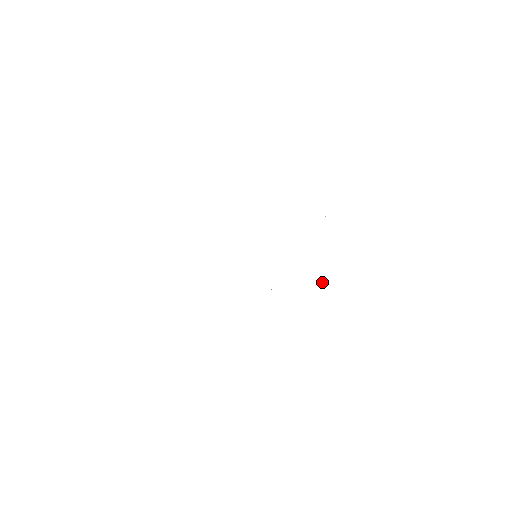
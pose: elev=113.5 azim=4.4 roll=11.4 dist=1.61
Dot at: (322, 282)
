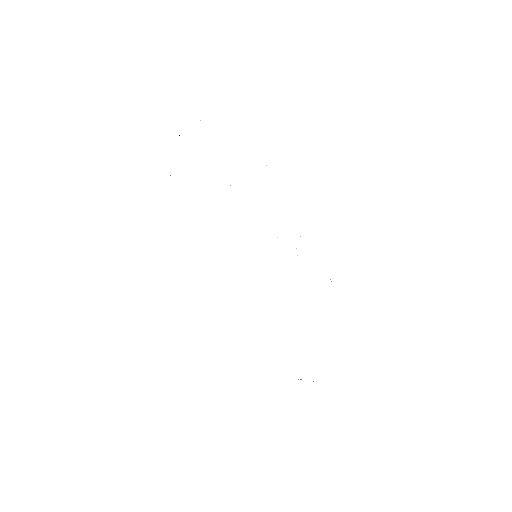
Dot at: occluded
